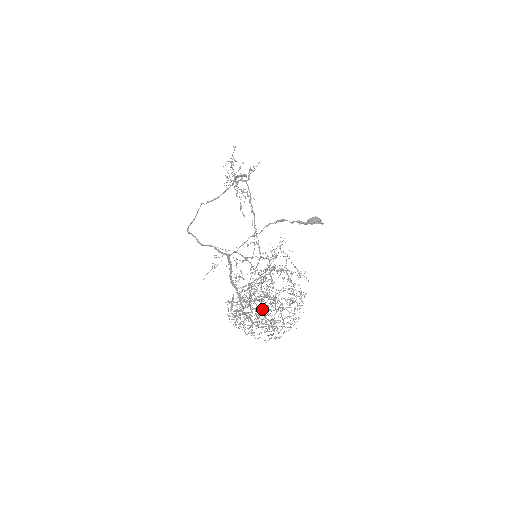
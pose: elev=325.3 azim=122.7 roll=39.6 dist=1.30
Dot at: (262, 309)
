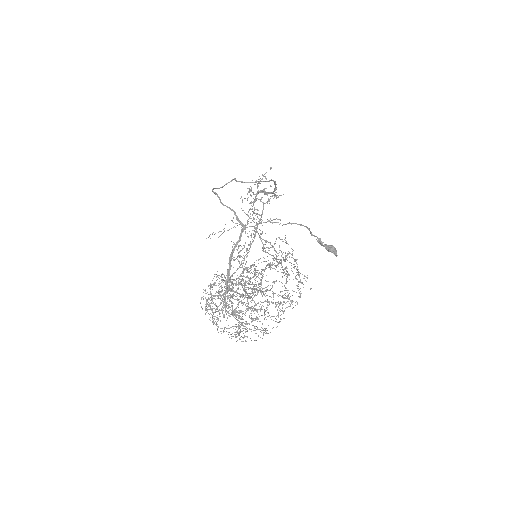
Dot at: (252, 293)
